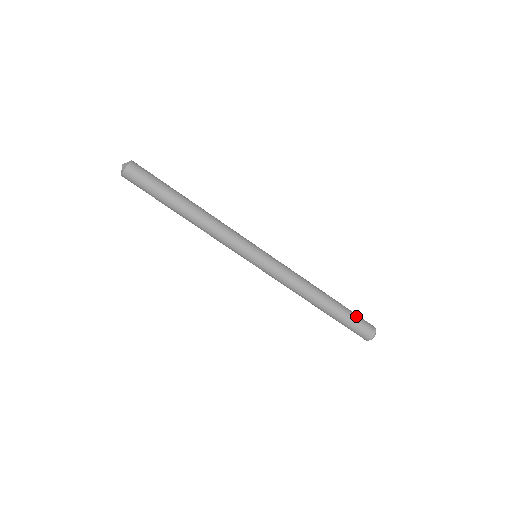
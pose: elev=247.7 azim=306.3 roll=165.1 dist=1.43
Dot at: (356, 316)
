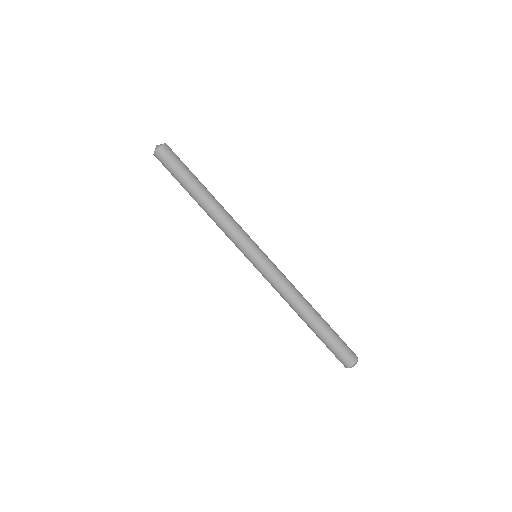
Dot at: (340, 340)
